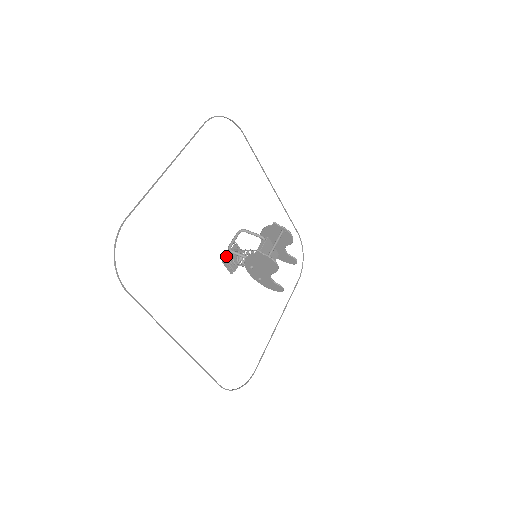
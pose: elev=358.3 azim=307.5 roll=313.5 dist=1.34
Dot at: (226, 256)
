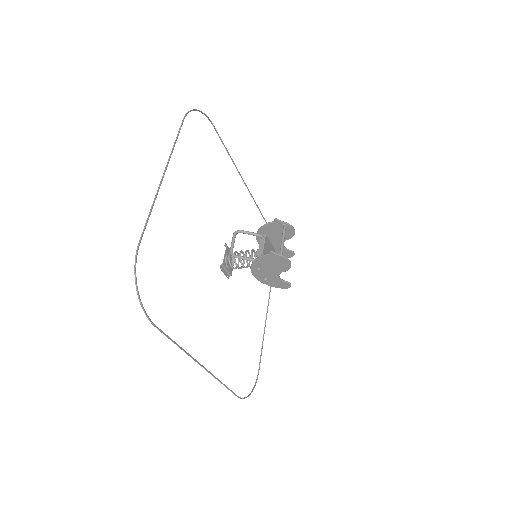
Dot at: occluded
